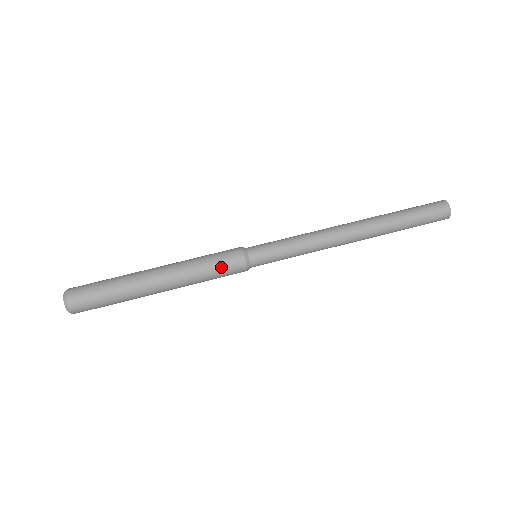
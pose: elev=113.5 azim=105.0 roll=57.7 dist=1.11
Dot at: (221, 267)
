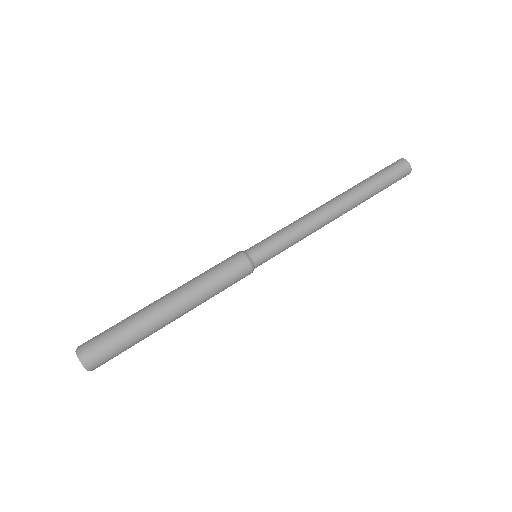
Dot at: (225, 270)
